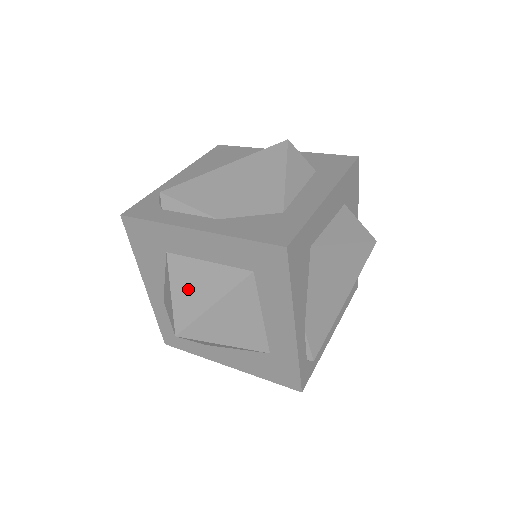
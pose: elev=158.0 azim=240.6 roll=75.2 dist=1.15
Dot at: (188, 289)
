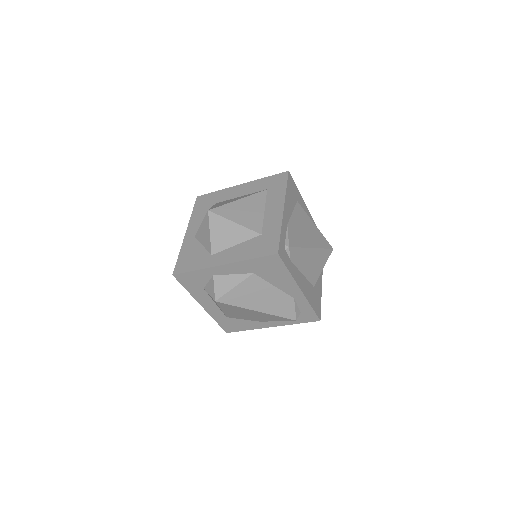
Dot at: occluded
